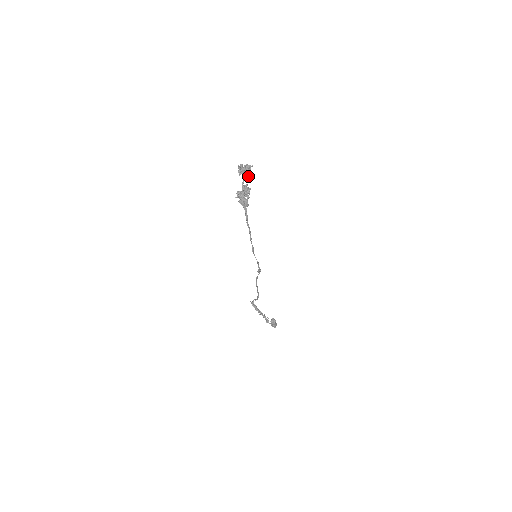
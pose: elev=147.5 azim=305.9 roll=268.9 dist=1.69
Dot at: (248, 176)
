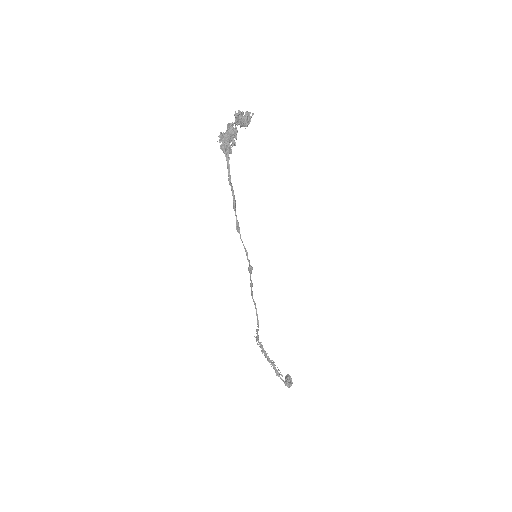
Dot at: (246, 126)
